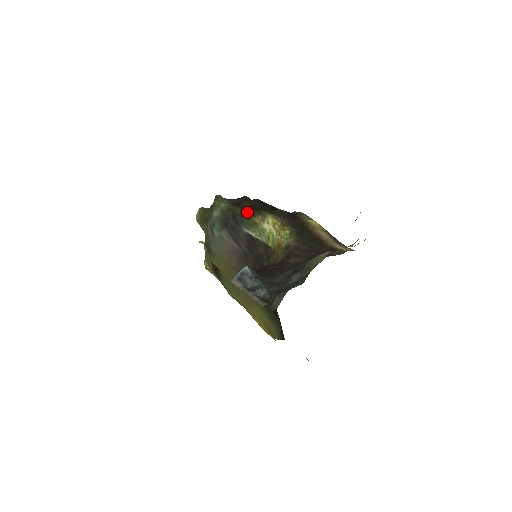
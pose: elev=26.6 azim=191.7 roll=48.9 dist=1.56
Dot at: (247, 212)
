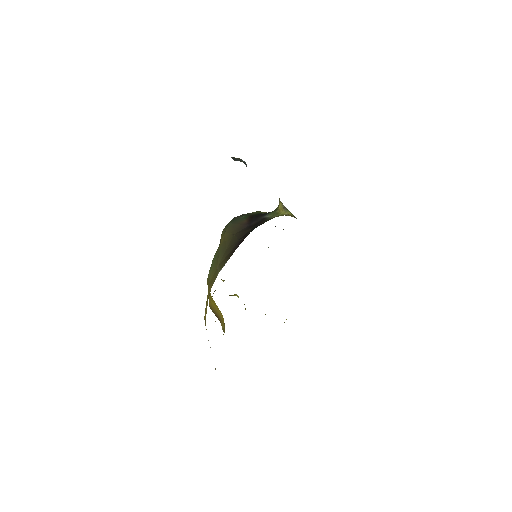
Dot at: occluded
